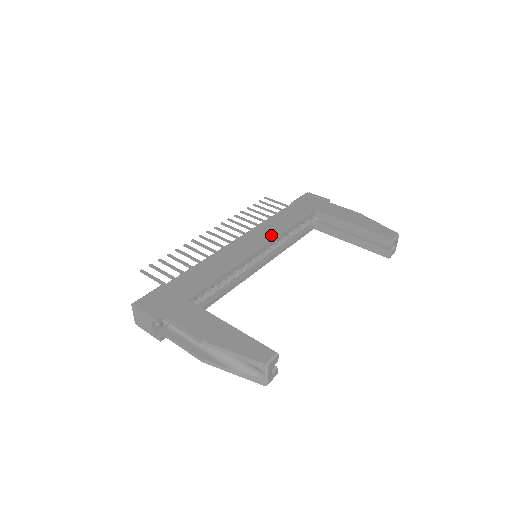
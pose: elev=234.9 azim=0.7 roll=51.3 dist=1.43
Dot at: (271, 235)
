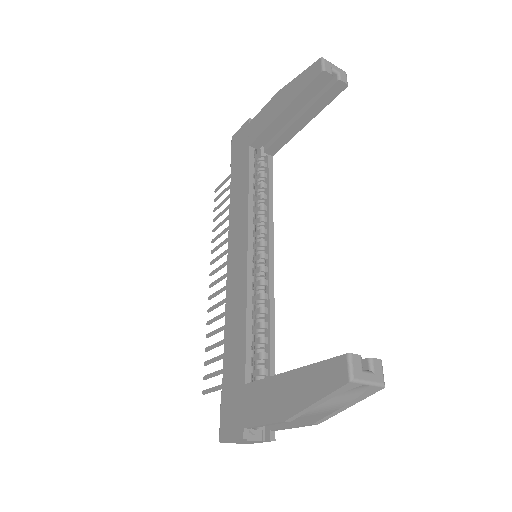
Dot at: (243, 224)
